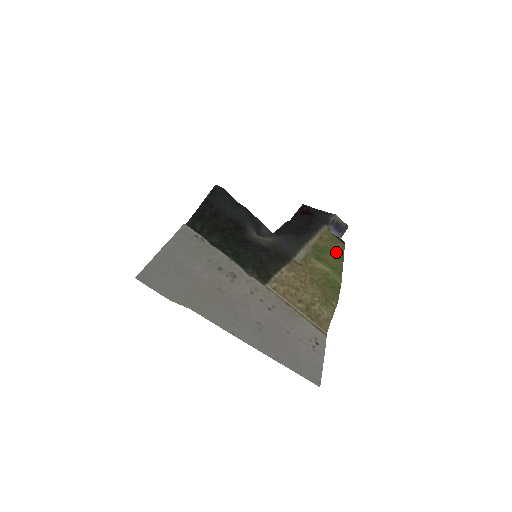
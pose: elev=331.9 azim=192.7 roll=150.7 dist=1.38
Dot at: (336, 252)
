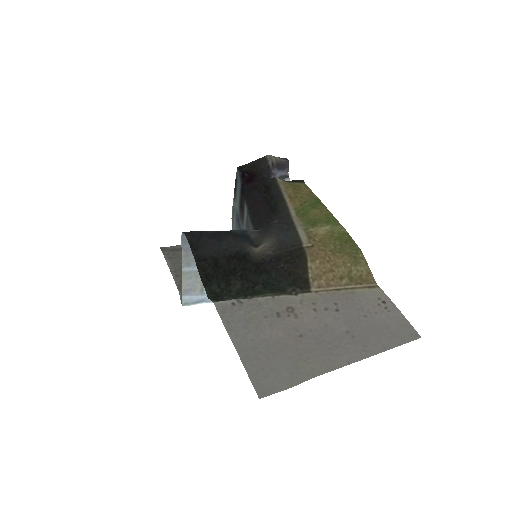
Dot at: (311, 200)
